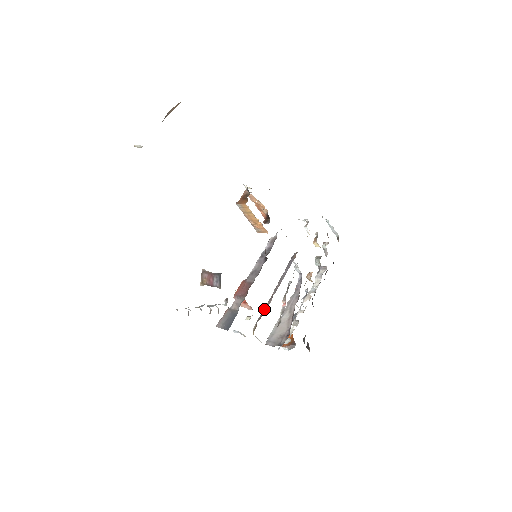
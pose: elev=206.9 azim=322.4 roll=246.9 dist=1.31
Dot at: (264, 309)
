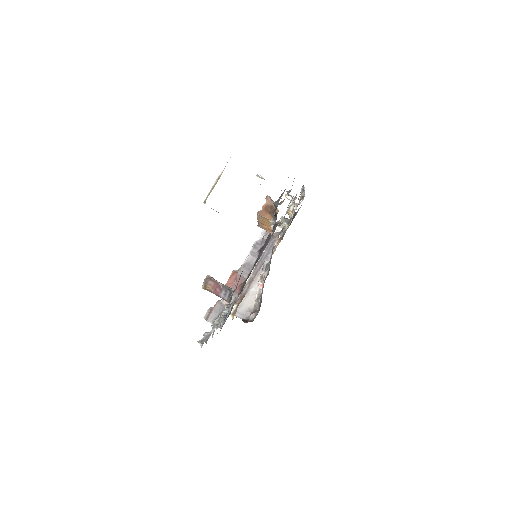
Dot at: (243, 292)
